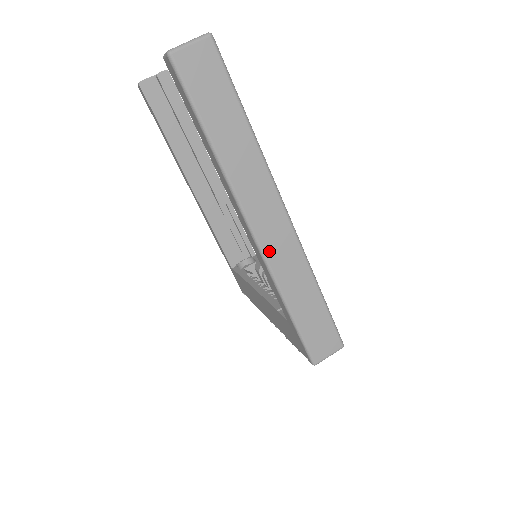
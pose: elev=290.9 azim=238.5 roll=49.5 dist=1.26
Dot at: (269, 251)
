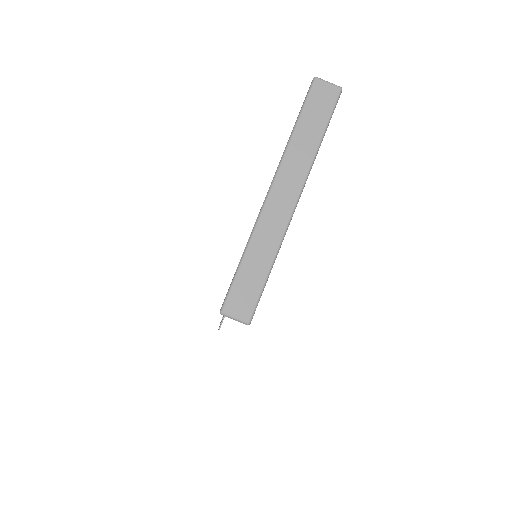
Dot at: (267, 211)
